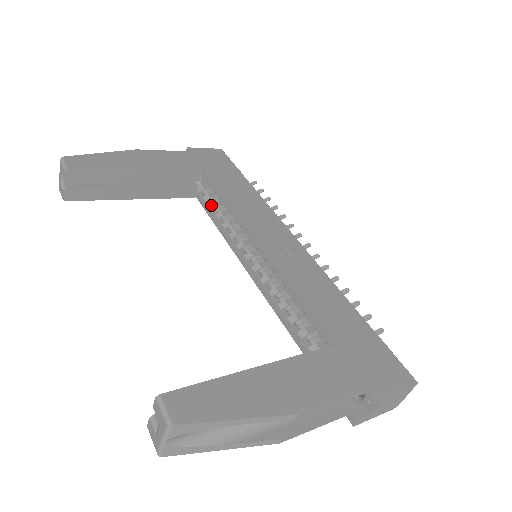
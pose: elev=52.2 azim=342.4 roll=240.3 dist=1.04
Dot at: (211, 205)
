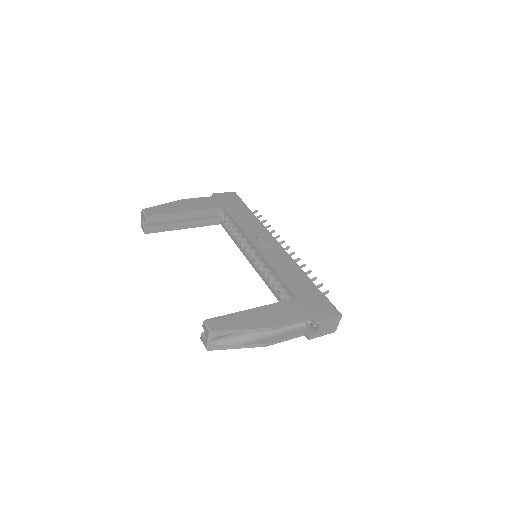
Dot at: (229, 228)
